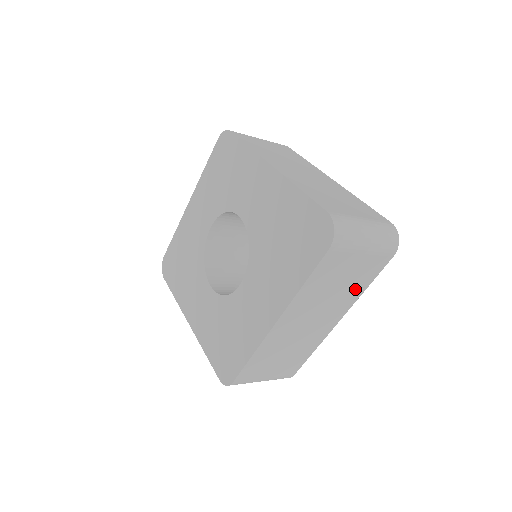
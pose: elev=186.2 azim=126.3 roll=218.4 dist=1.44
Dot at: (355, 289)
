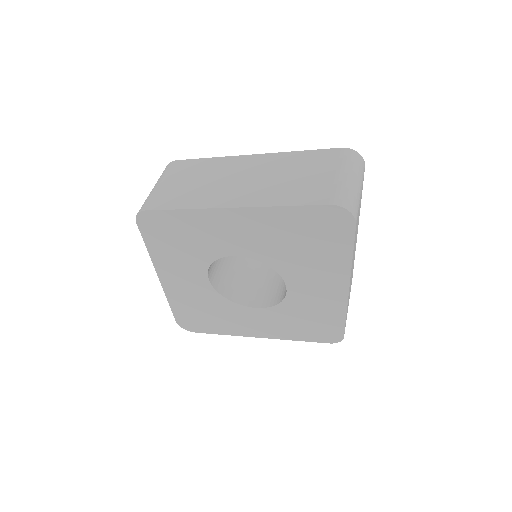
Dot at: occluded
